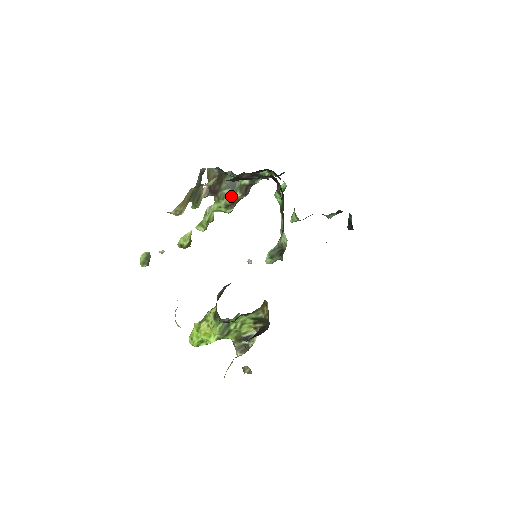
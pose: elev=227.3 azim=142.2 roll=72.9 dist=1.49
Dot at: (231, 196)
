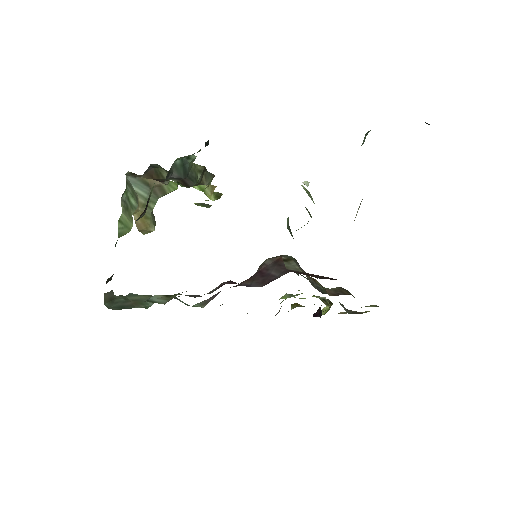
Dot at: (183, 186)
